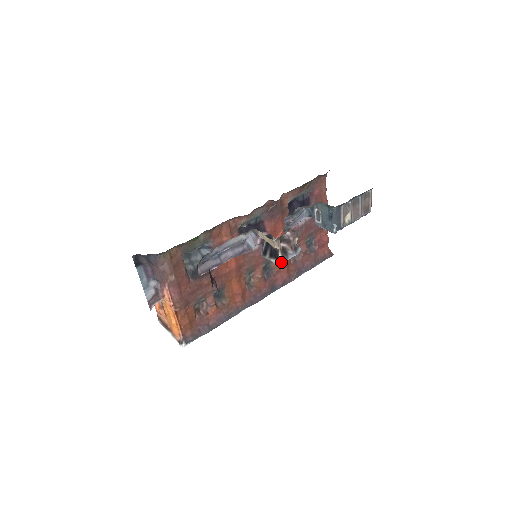
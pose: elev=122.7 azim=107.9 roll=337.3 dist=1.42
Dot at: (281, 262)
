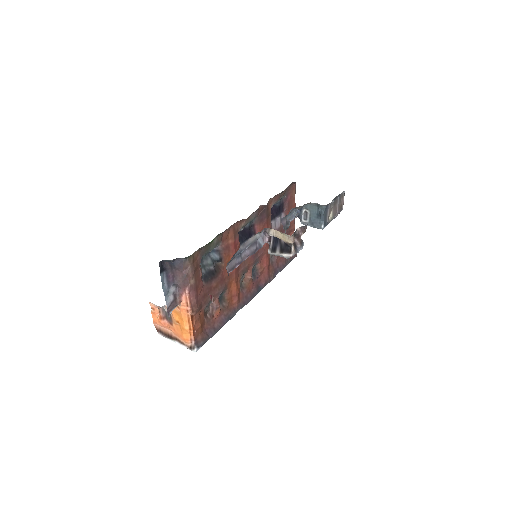
Dot at: (293, 255)
